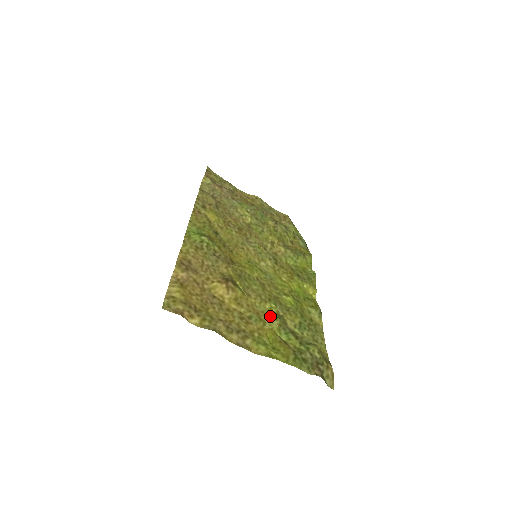
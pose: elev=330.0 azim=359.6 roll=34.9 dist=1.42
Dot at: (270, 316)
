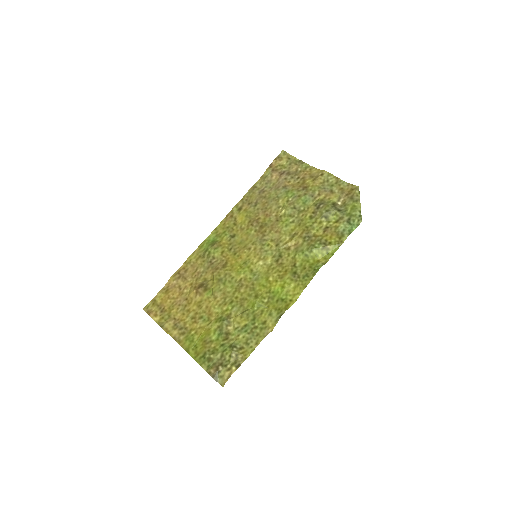
Dot at: (219, 317)
